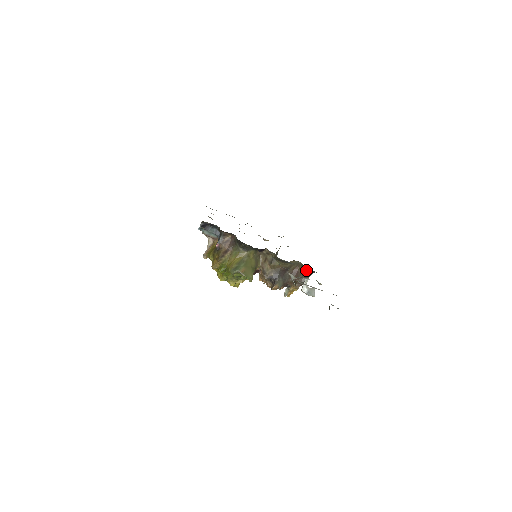
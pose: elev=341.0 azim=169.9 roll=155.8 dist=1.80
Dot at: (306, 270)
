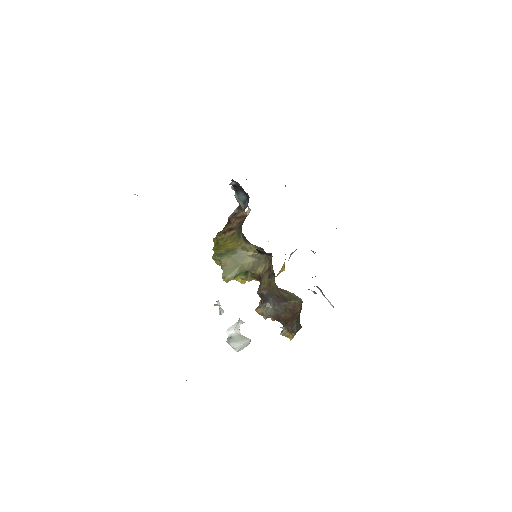
Dot at: occluded
